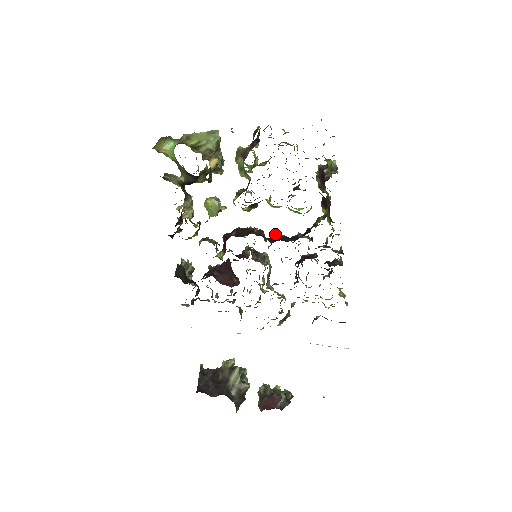
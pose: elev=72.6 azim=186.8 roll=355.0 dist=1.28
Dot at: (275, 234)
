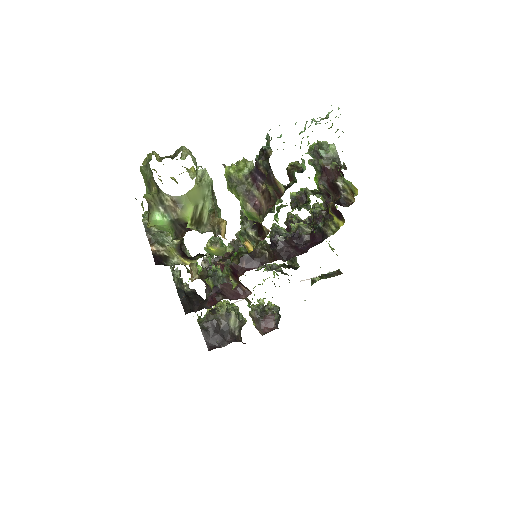
Dot at: (280, 242)
